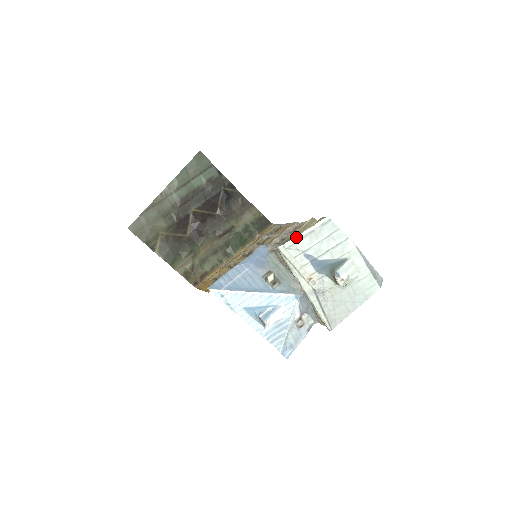
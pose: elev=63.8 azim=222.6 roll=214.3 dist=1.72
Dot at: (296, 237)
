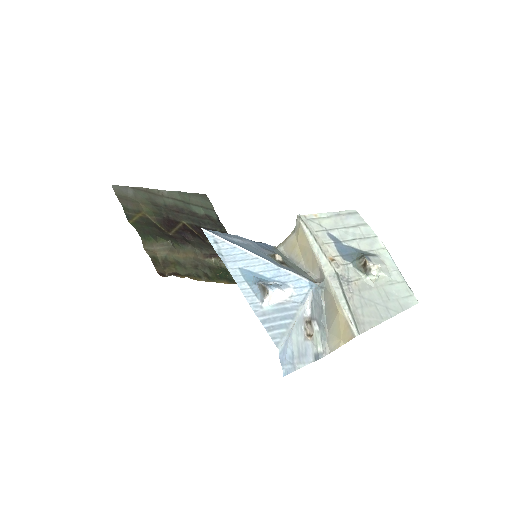
Dot at: (320, 214)
